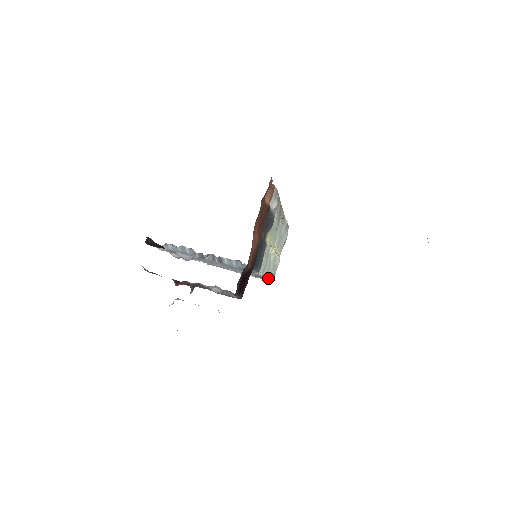
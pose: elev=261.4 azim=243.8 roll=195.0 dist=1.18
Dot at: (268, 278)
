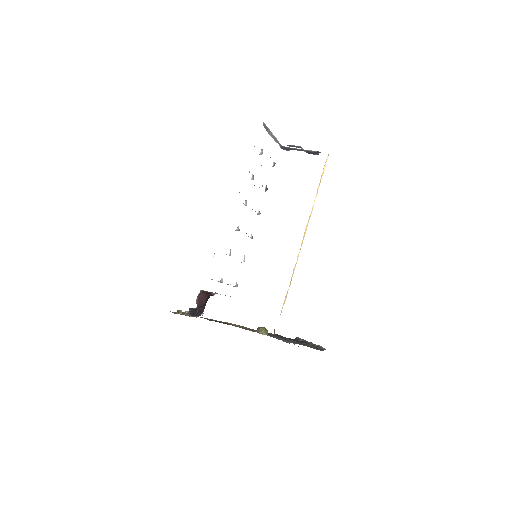
Dot at: occluded
